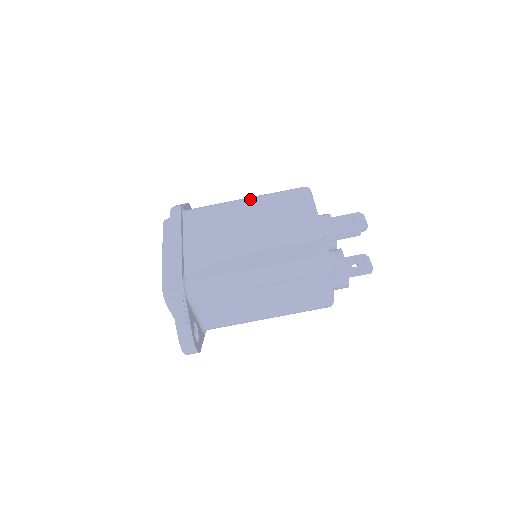
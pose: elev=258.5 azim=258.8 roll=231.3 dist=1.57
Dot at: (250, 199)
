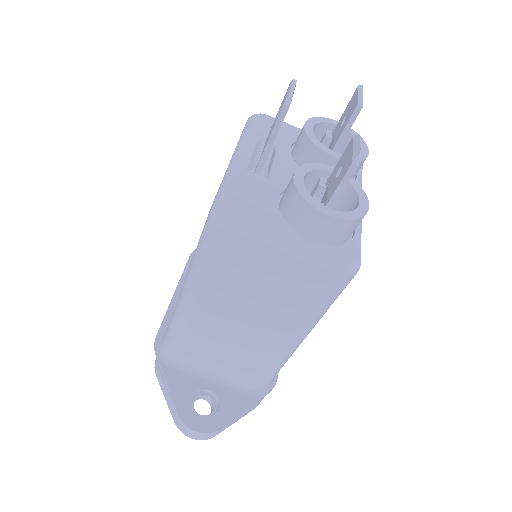
Dot at: occluded
